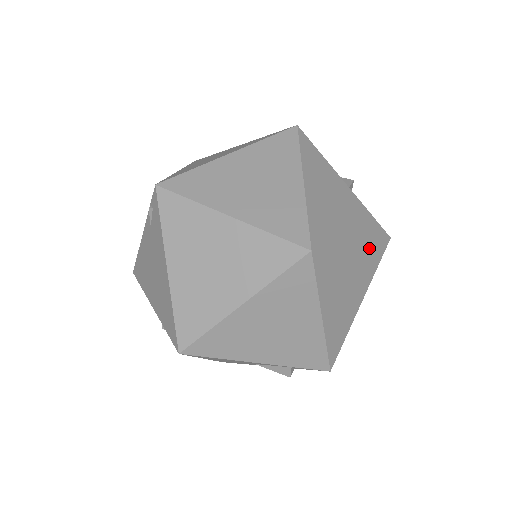
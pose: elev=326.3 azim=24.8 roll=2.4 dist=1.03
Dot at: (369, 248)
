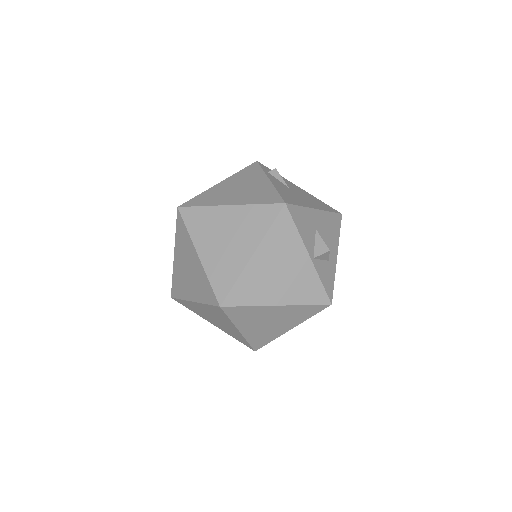
Dot at: (297, 308)
